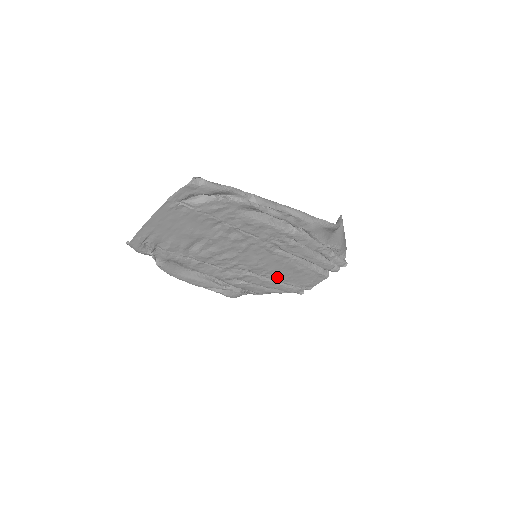
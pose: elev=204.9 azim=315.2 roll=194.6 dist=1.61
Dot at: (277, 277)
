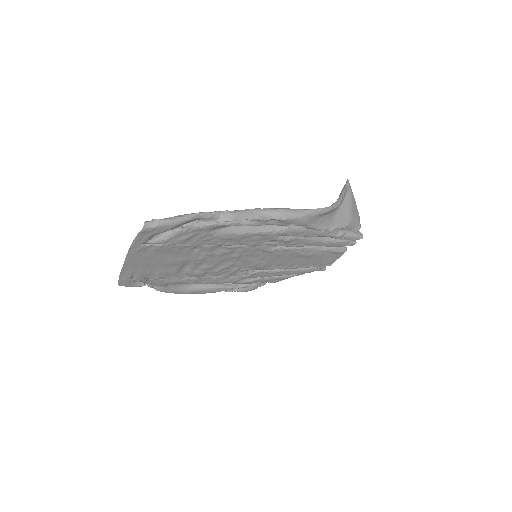
Dot at: (288, 266)
